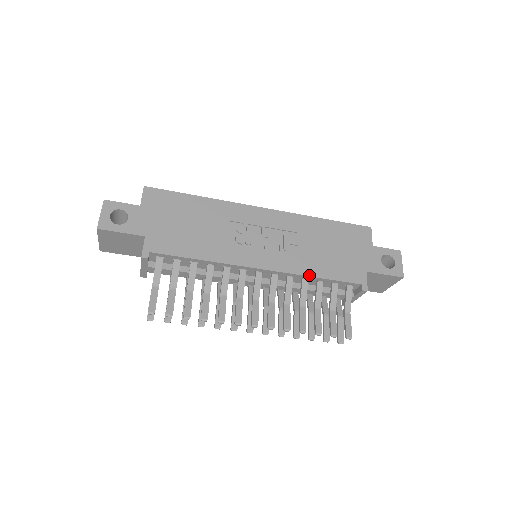
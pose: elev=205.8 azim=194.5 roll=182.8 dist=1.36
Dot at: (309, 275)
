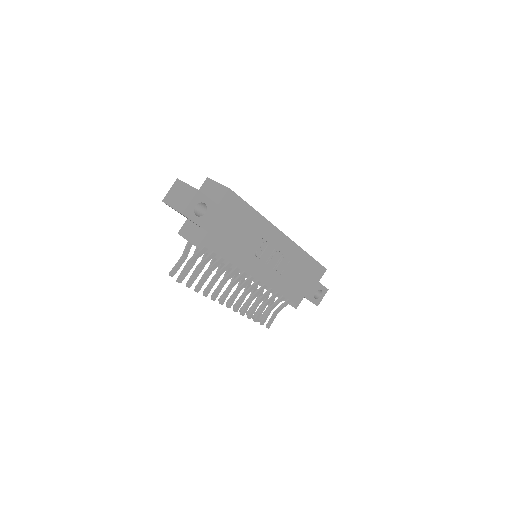
Dot at: (277, 291)
